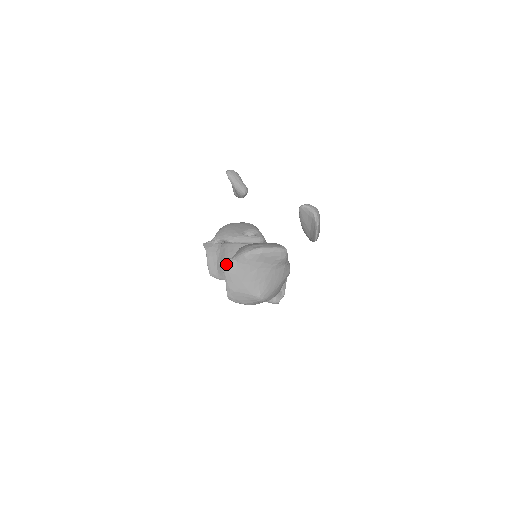
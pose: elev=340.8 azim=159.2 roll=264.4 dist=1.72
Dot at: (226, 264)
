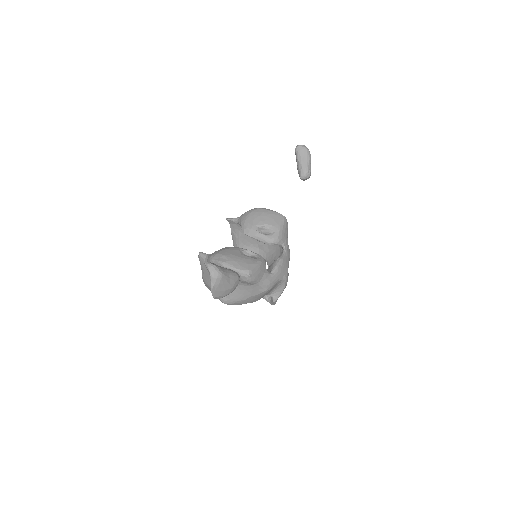
Dot at: (201, 258)
